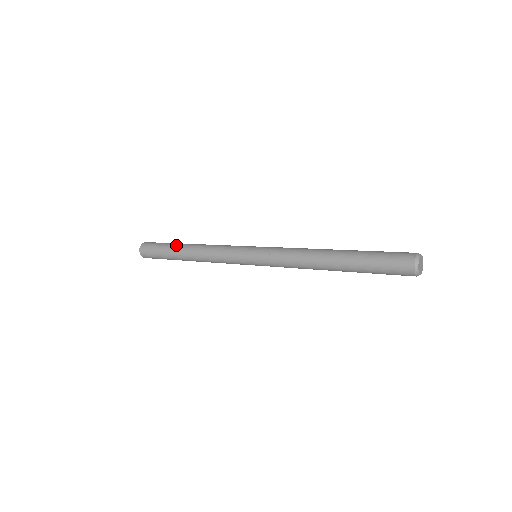
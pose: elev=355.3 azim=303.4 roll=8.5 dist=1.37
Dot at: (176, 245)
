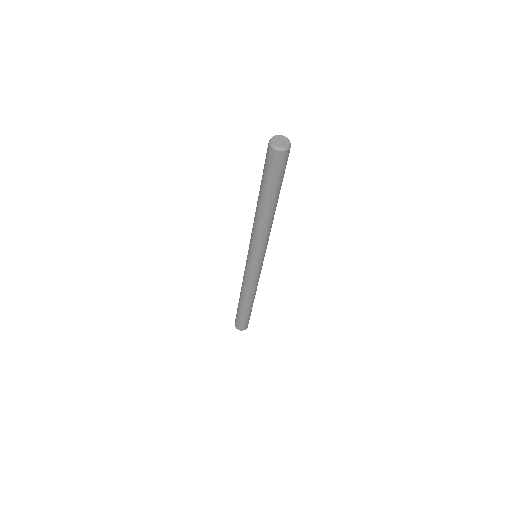
Dot at: occluded
